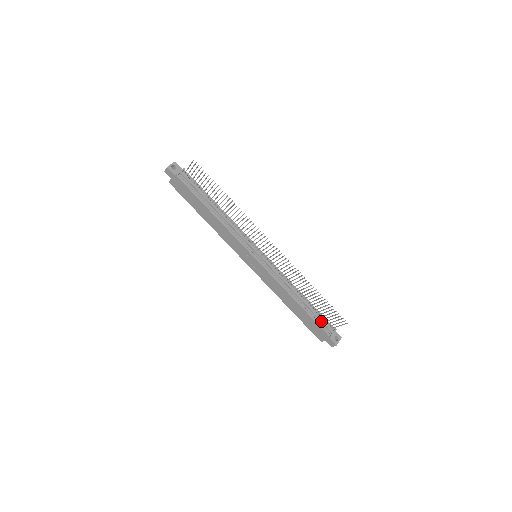
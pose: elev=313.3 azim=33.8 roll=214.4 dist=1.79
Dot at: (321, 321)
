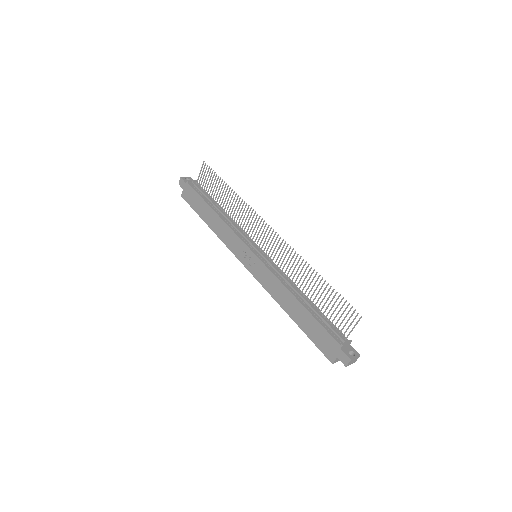
Dot at: (329, 326)
